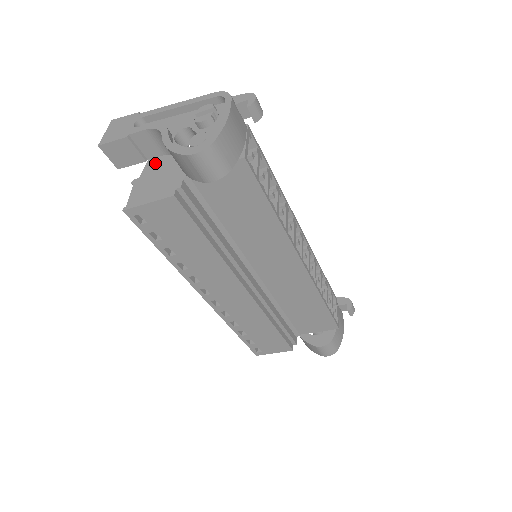
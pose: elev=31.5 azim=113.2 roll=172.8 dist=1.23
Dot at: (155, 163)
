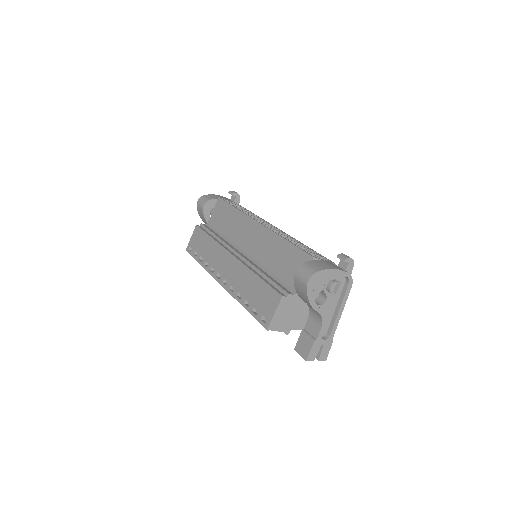
Dot at: occluded
